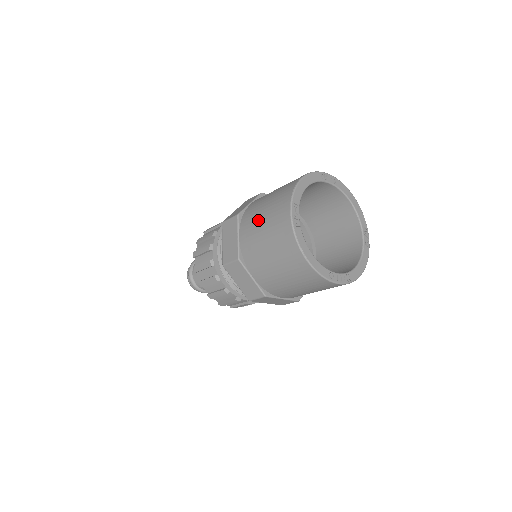
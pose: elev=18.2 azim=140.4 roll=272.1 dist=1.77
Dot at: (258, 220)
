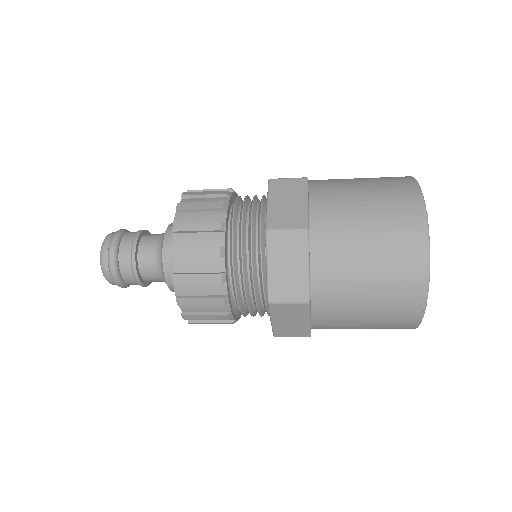
Dot at: (353, 193)
